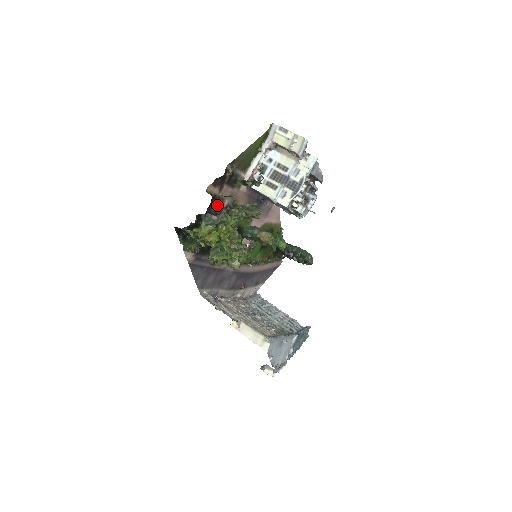
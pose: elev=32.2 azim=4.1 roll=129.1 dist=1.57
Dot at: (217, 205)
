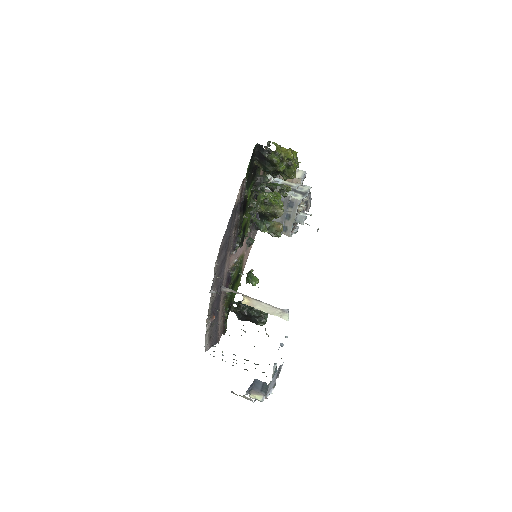
Dot at: occluded
